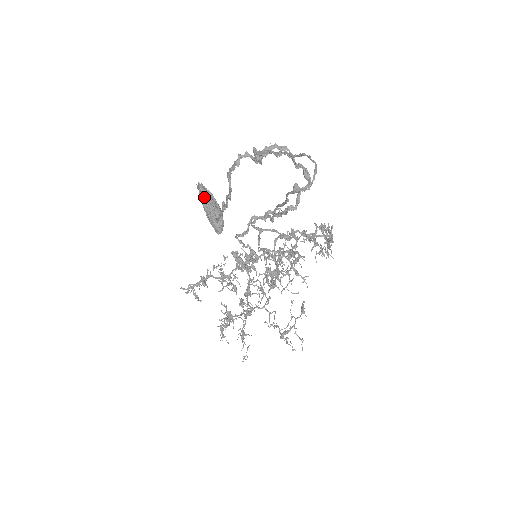
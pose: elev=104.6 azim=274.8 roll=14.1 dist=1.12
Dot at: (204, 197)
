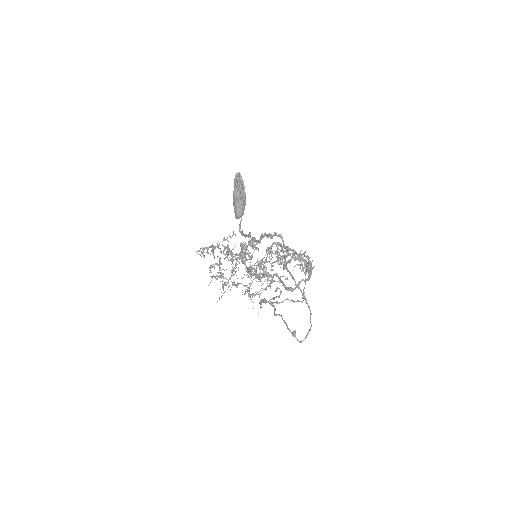
Dot at: occluded
